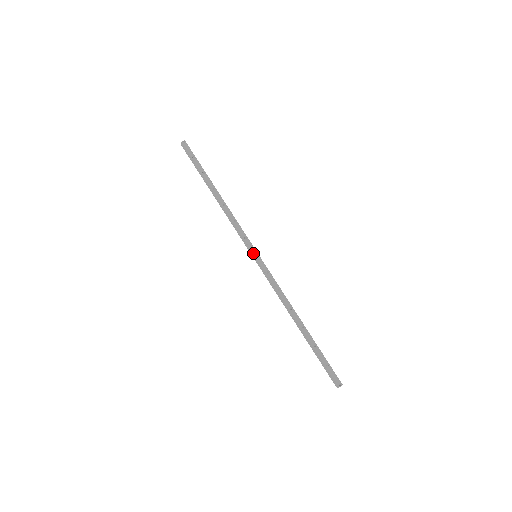
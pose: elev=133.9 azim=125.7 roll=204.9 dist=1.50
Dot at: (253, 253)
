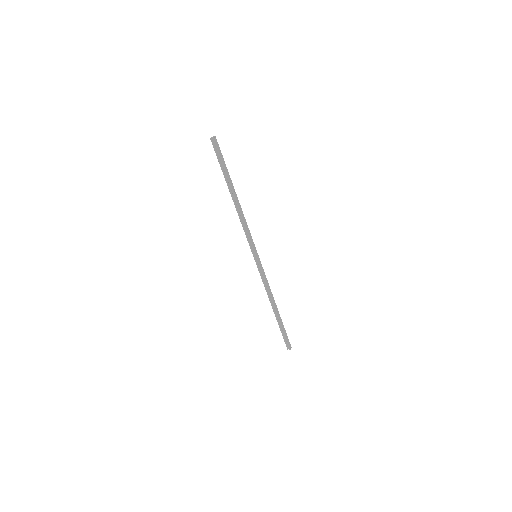
Dot at: (256, 254)
